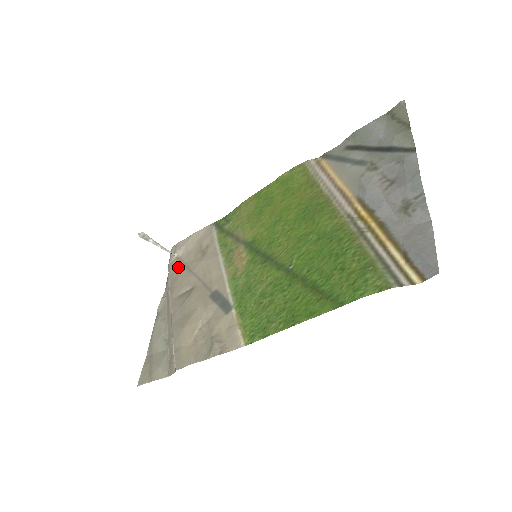
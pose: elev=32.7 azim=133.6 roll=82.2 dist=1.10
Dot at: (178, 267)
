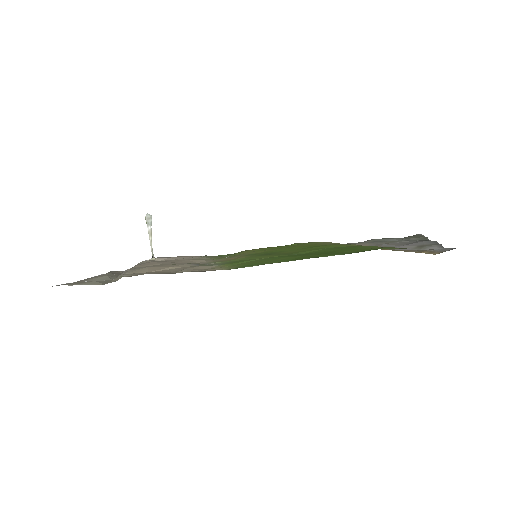
Dot at: occluded
